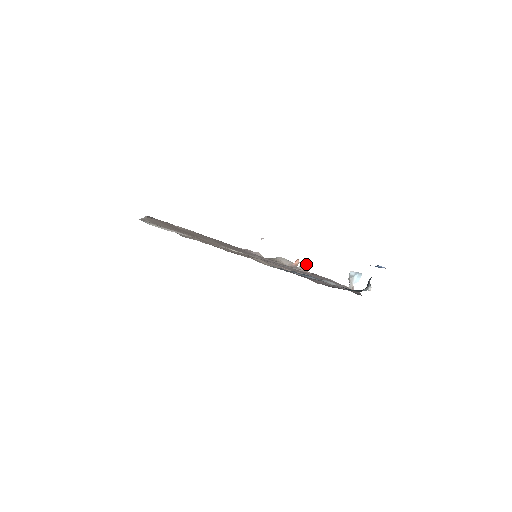
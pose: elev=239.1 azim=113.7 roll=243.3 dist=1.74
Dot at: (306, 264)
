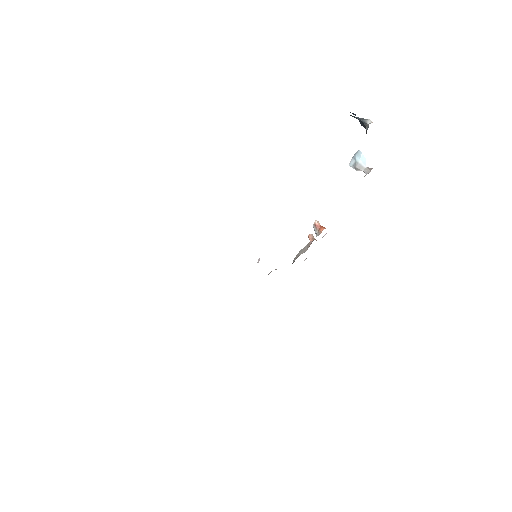
Dot at: (318, 226)
